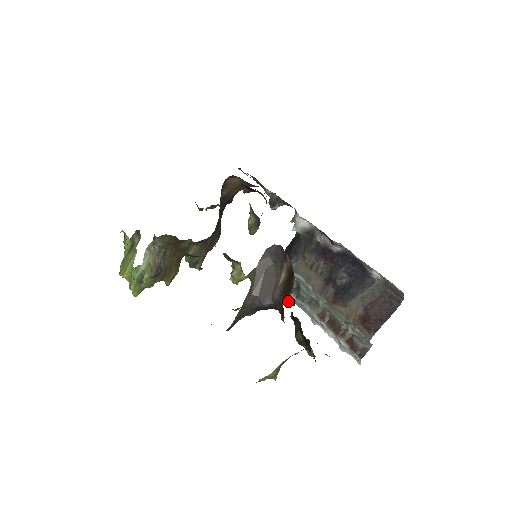
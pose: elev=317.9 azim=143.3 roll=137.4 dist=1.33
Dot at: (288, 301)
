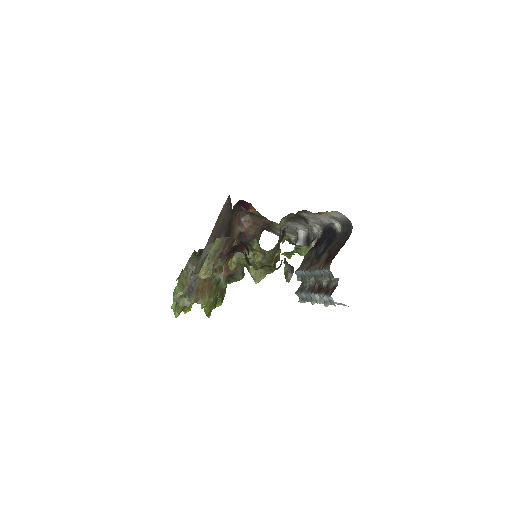
Dot at: (252, 249)
